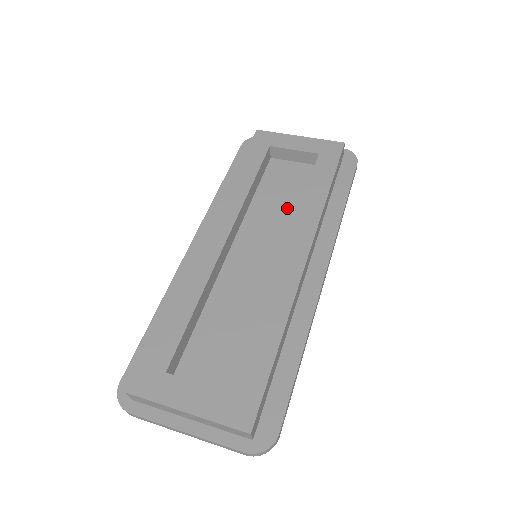
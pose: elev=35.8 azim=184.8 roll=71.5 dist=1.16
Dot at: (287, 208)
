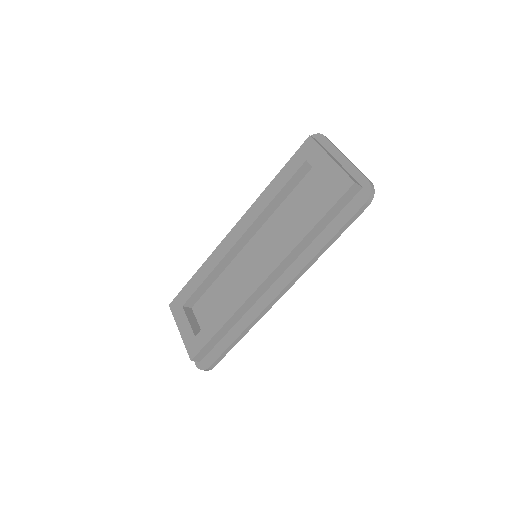
Dot at: (293, 225)
